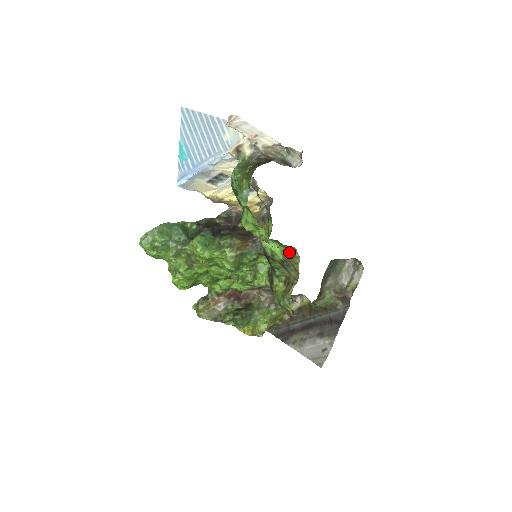
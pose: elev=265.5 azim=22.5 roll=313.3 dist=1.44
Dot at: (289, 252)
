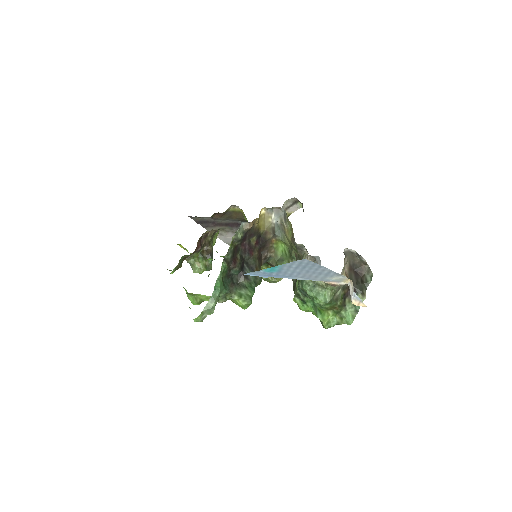
Dot at: occluded
